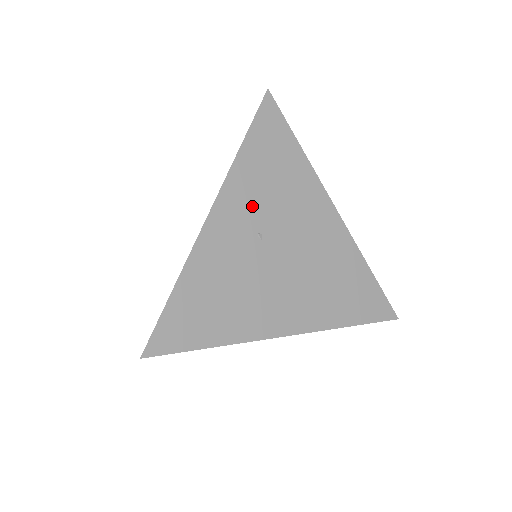
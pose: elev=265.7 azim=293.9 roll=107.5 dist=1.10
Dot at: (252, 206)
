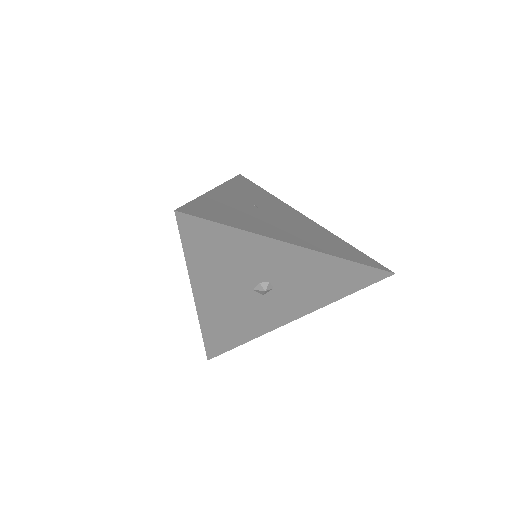
Dot at: (245, 196)
